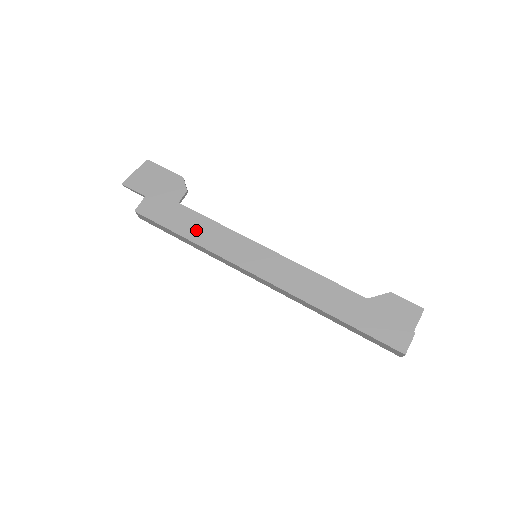
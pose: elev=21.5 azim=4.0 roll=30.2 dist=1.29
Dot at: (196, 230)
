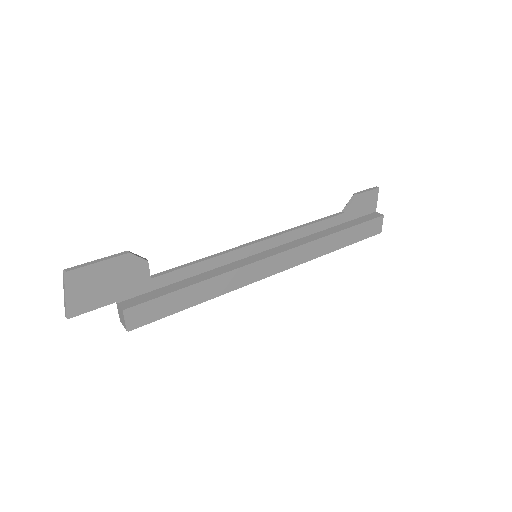
Dot at: (202, 291)
